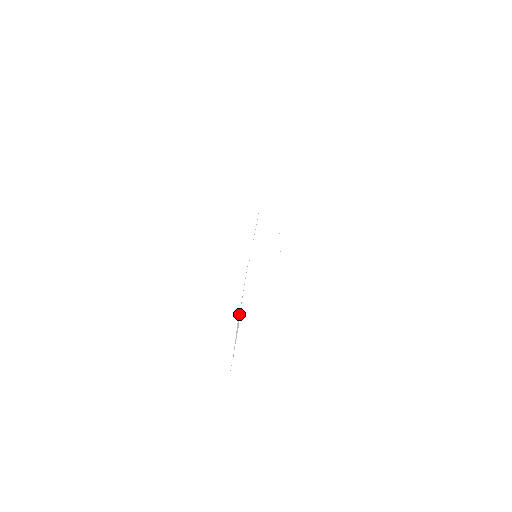
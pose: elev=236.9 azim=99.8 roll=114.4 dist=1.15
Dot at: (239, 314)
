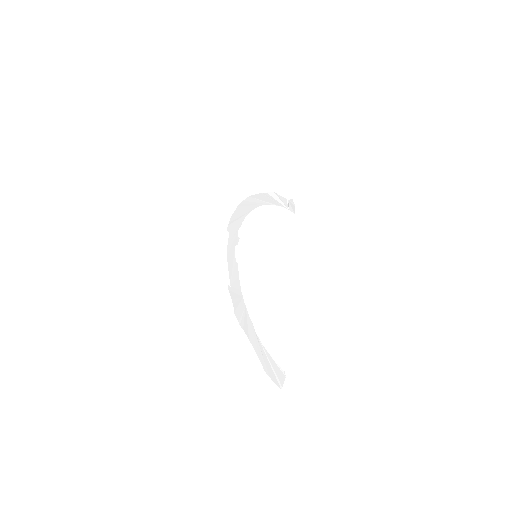
Dot at: (270, 204)
